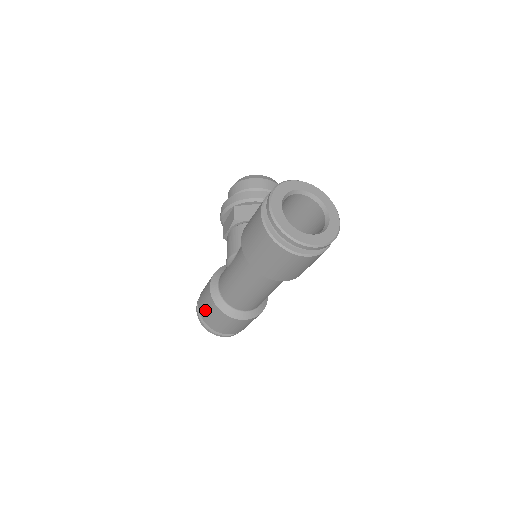
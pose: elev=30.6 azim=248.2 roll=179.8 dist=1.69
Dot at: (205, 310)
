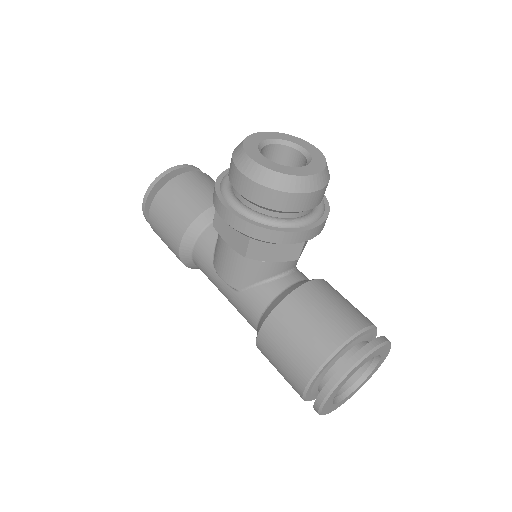
Dot at: (163, 241)
